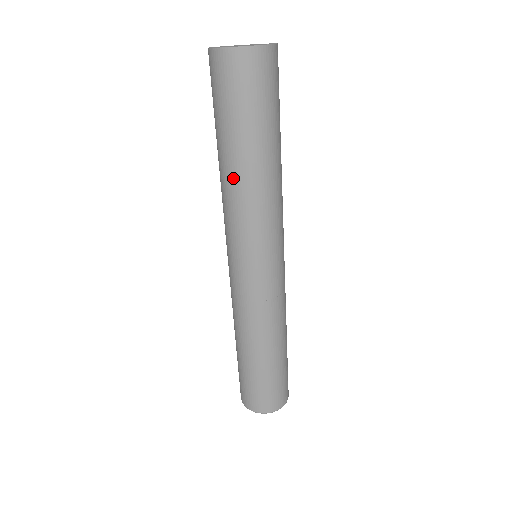
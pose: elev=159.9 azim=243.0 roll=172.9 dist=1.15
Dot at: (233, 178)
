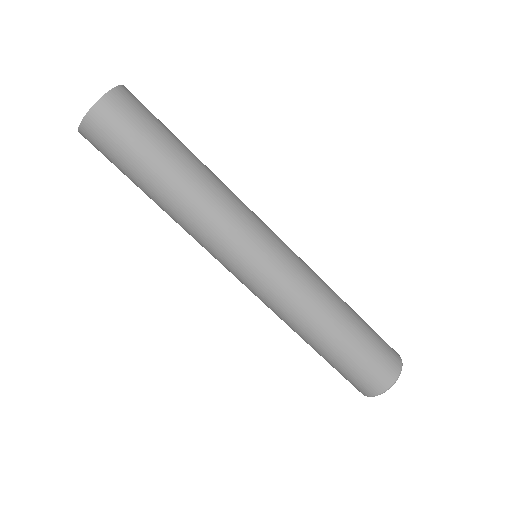
Dot at: (171, 210)
